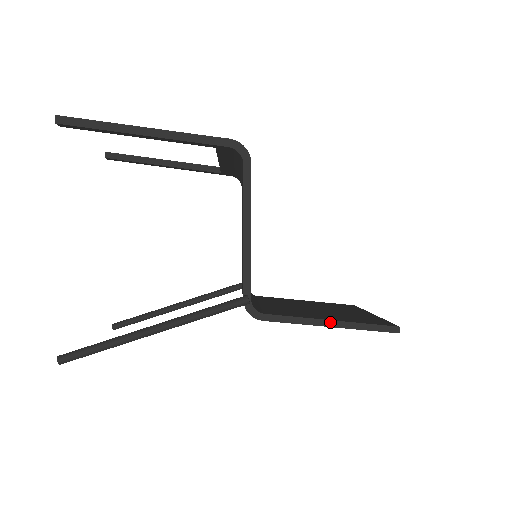
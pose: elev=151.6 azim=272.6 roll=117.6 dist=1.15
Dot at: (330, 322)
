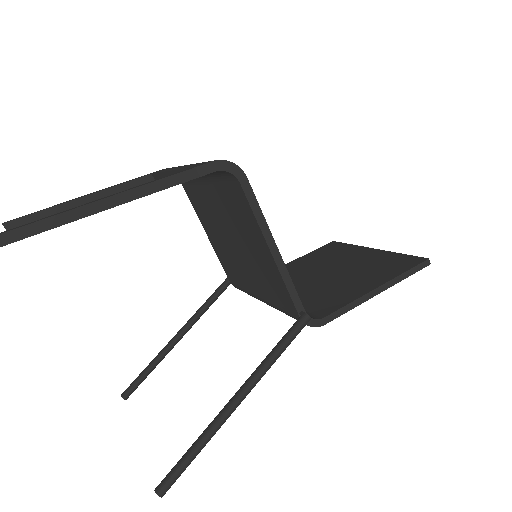
Dot at: (378, 289)
